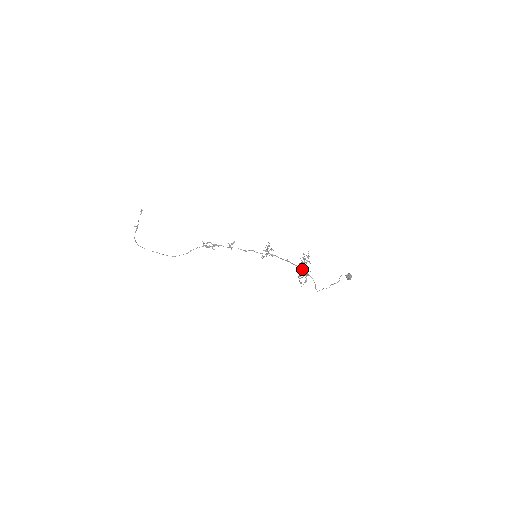
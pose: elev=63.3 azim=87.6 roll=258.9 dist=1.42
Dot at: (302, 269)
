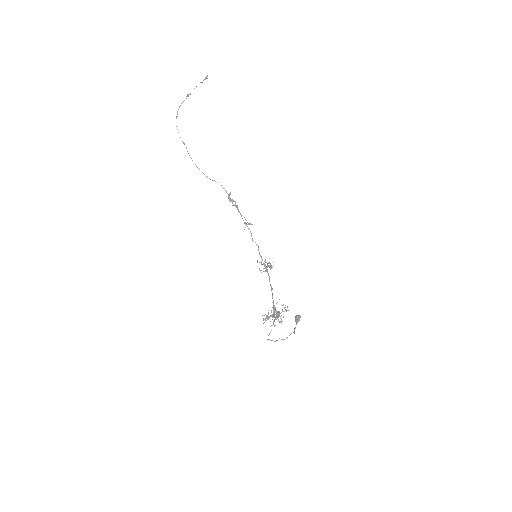
Dot at: (274, 311)
